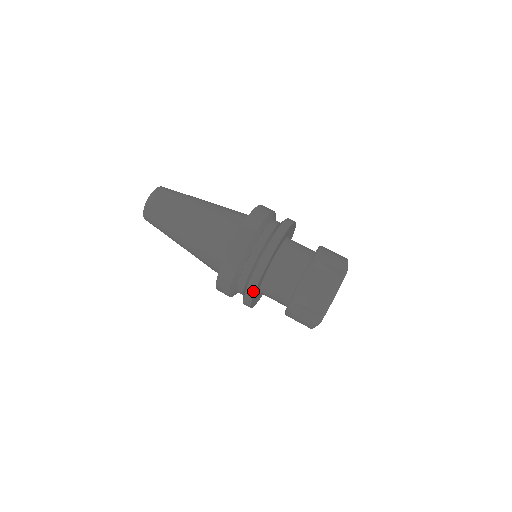
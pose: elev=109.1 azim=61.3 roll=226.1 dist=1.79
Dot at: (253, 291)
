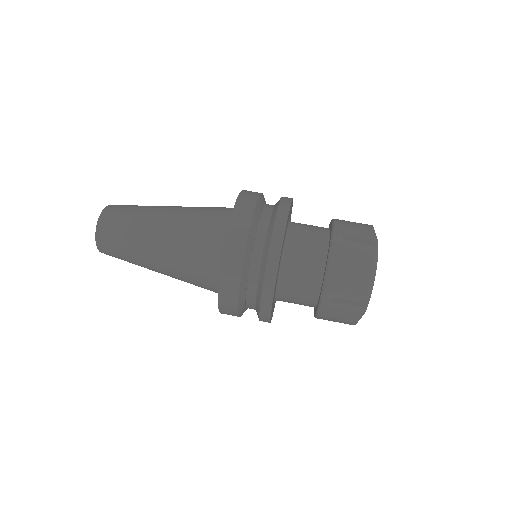
Dot at: (282, 231)
